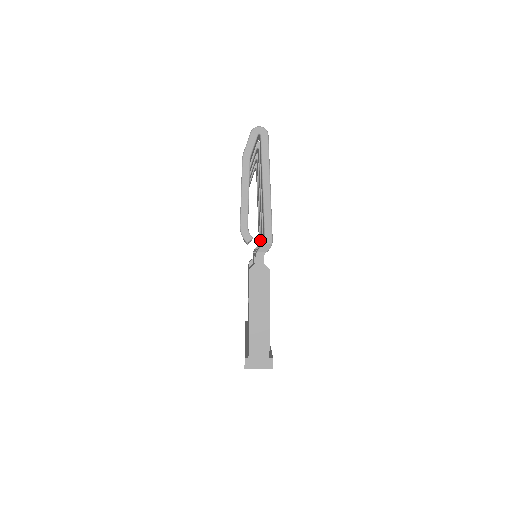
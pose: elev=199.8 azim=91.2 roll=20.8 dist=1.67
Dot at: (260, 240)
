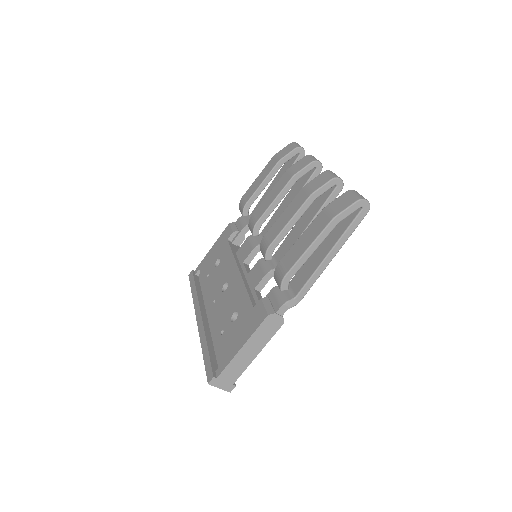
Dot at: occluded
